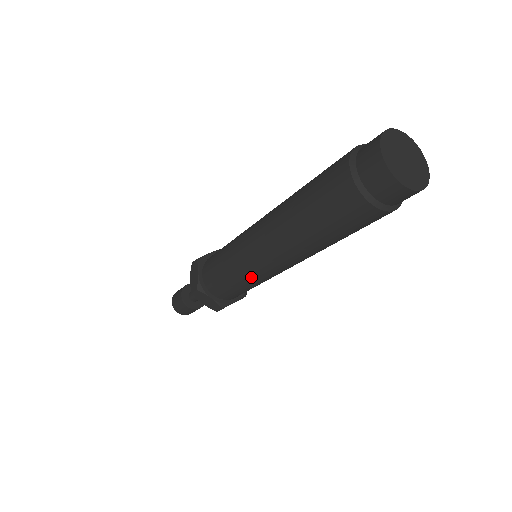
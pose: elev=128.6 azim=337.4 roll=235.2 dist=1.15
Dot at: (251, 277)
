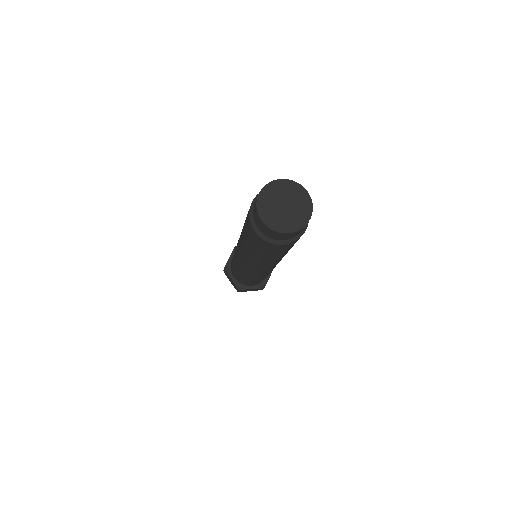
Dot at: (241, 270)
